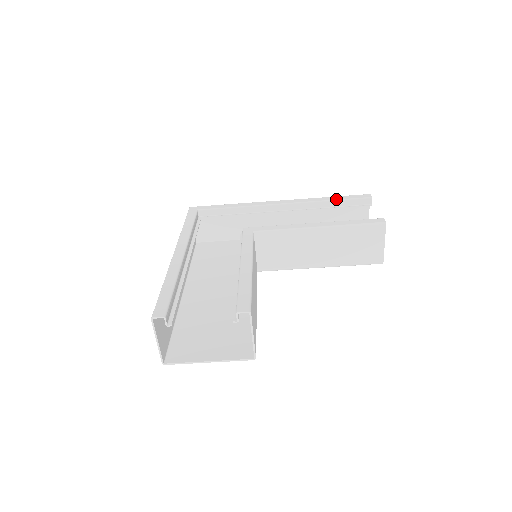
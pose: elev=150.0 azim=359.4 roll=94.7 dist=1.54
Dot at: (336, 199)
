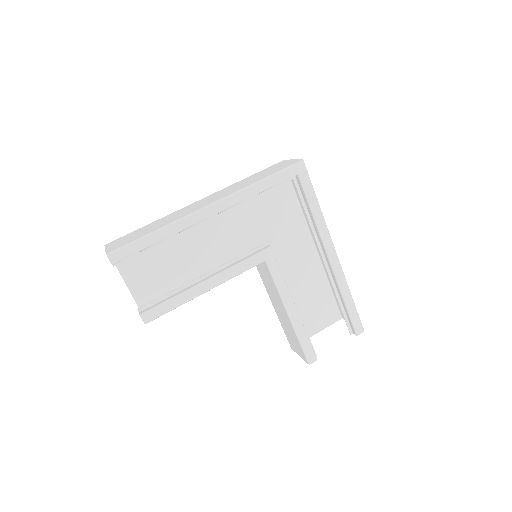
Dot at: (347, 306)
